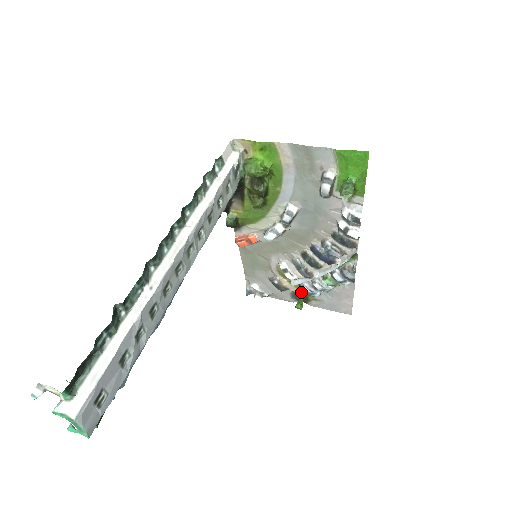
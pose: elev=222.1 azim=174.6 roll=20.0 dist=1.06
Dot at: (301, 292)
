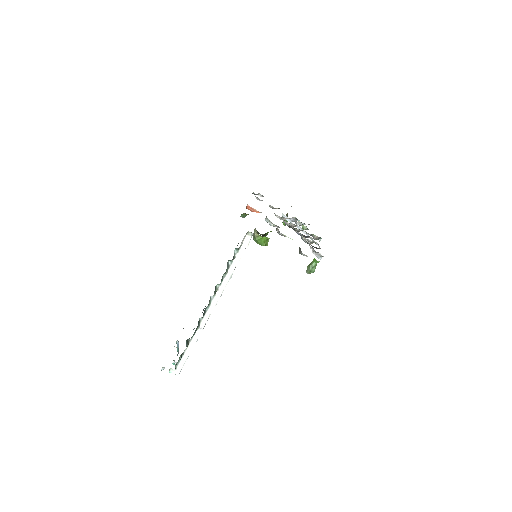
Dot at: occluded
